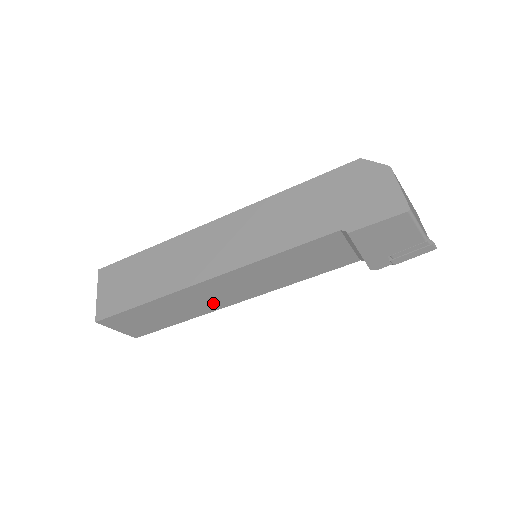
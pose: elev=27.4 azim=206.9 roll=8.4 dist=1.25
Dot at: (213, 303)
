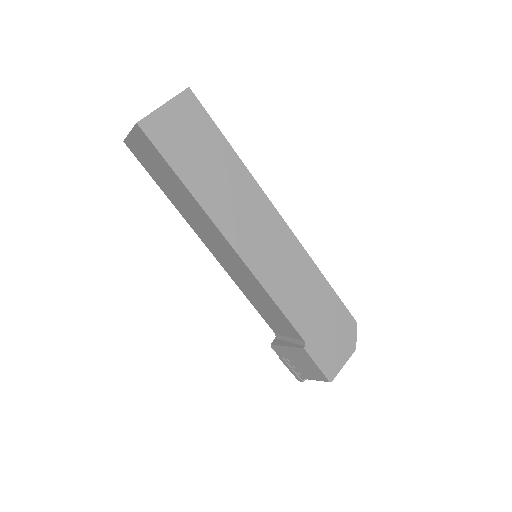
Dot at: (199, 229)
